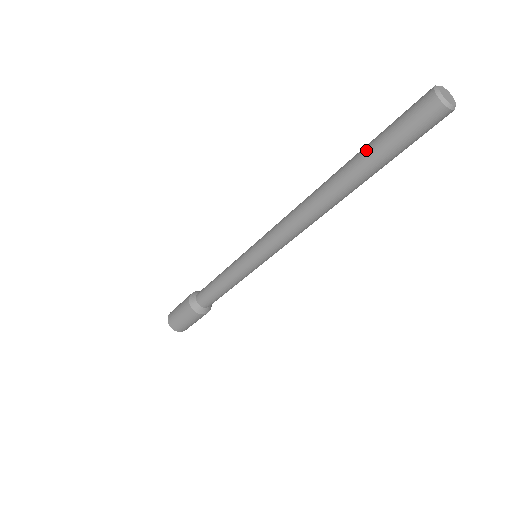
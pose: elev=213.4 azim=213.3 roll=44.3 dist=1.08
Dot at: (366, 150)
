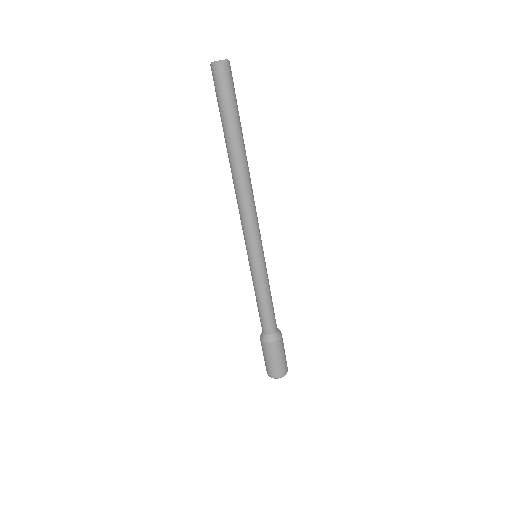
Dot at: occluded
